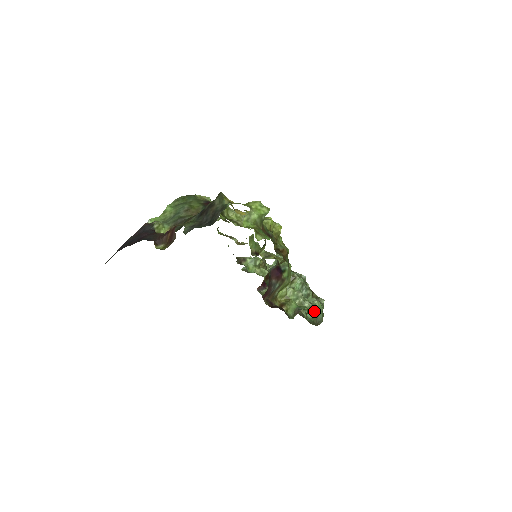
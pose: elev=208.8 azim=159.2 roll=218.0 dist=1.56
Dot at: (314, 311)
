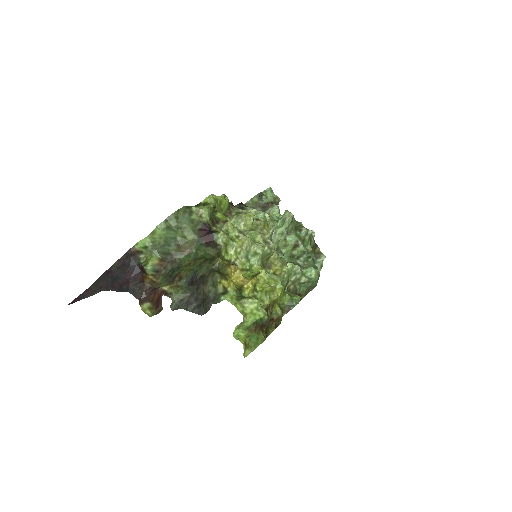
Dot at: (309, 282)
